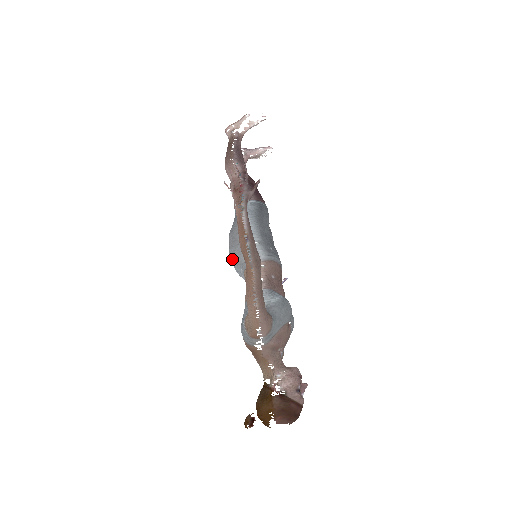
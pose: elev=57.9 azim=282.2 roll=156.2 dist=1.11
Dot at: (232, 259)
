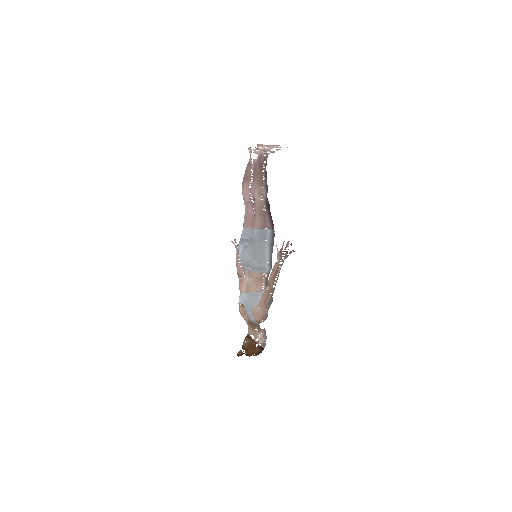
Dot at: (247, 261)
